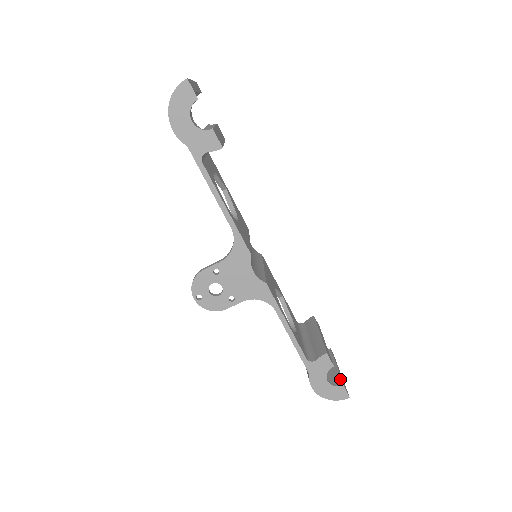
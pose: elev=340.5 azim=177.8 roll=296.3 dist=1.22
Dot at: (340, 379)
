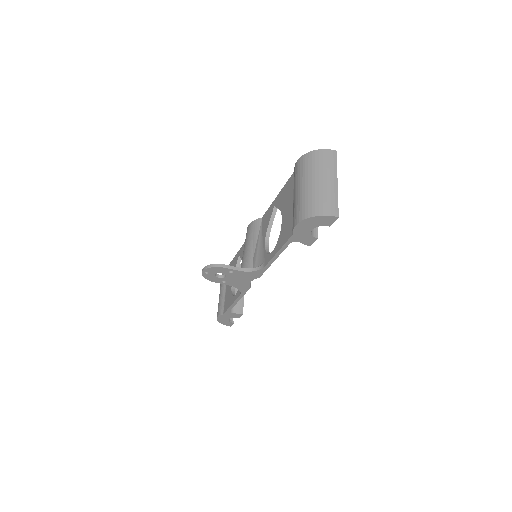
Dot at: occluded
